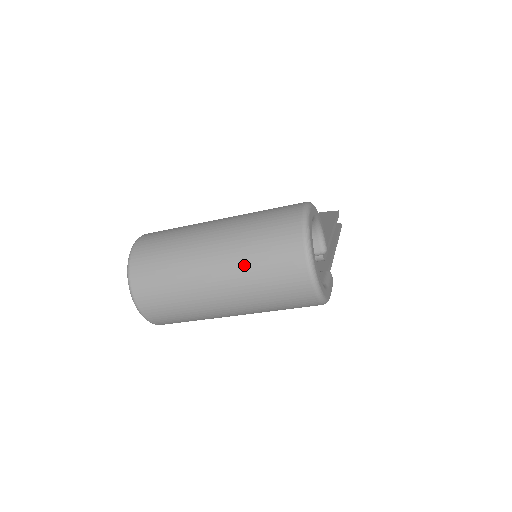
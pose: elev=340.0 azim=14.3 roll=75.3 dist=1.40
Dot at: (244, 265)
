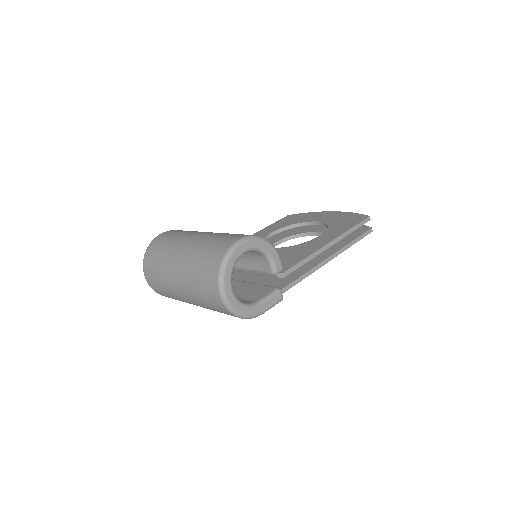
Dot at: (190, 279)
